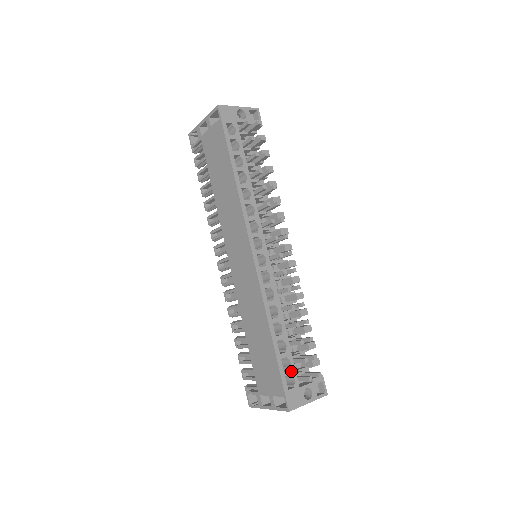
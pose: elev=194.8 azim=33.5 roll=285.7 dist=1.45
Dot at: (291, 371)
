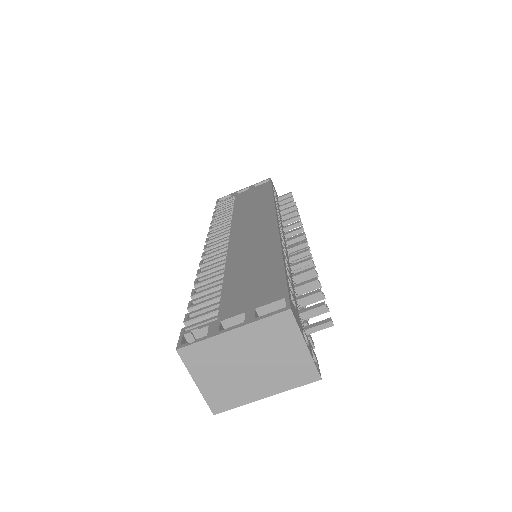
Dot at: (294, 298)
